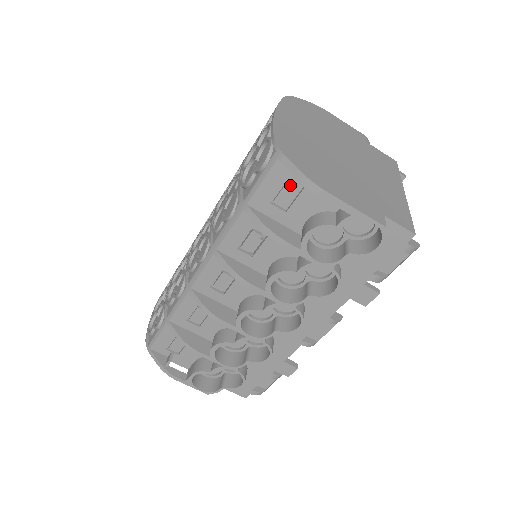
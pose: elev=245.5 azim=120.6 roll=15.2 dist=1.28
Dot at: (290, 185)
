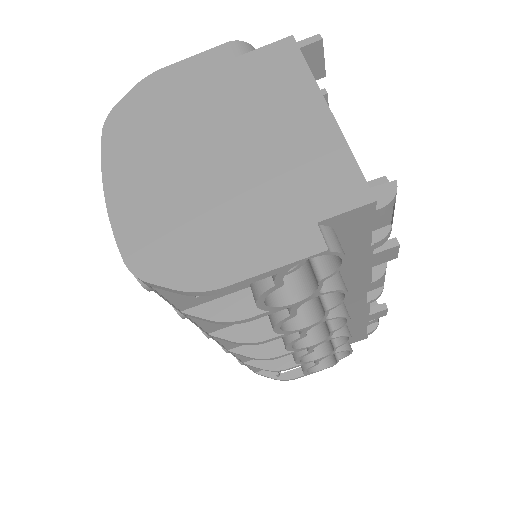
Dot at: occluded
